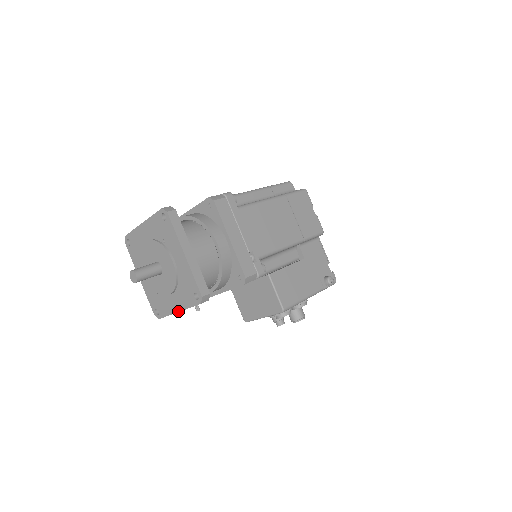
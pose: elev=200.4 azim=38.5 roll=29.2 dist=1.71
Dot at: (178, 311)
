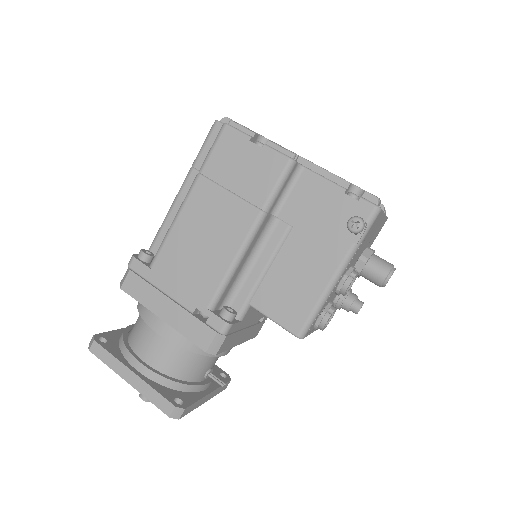
Dot at: (204, 402)
